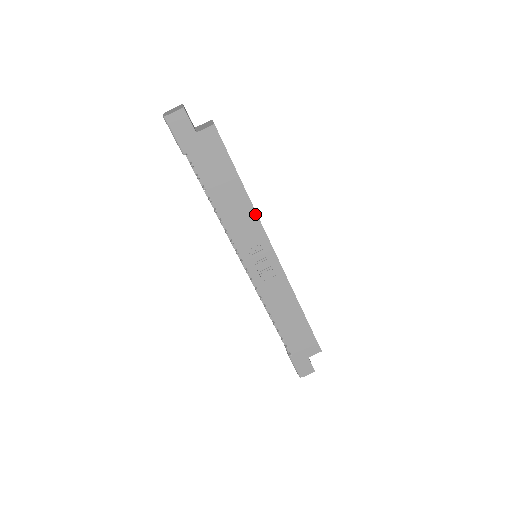
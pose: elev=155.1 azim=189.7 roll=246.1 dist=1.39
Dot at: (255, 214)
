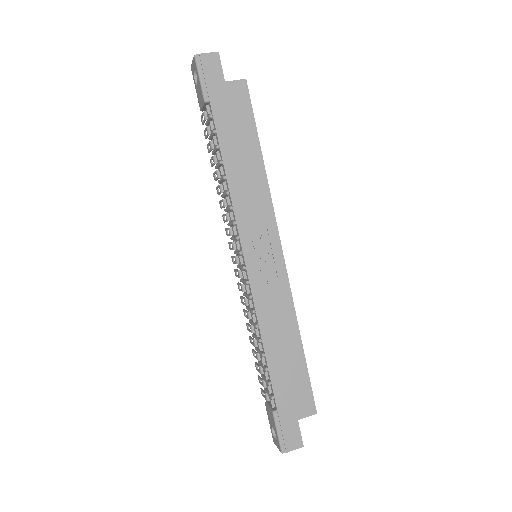
Dot at: (268, 194)
